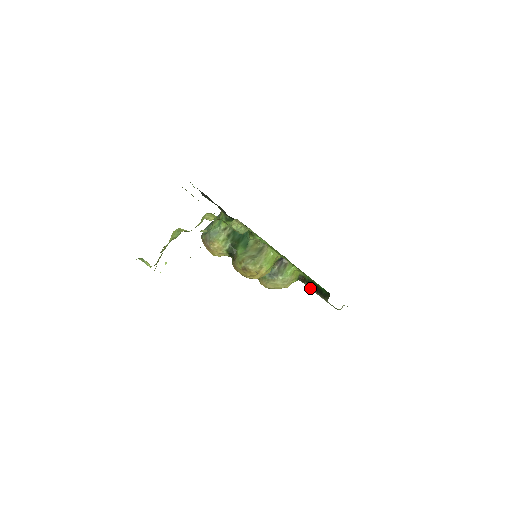
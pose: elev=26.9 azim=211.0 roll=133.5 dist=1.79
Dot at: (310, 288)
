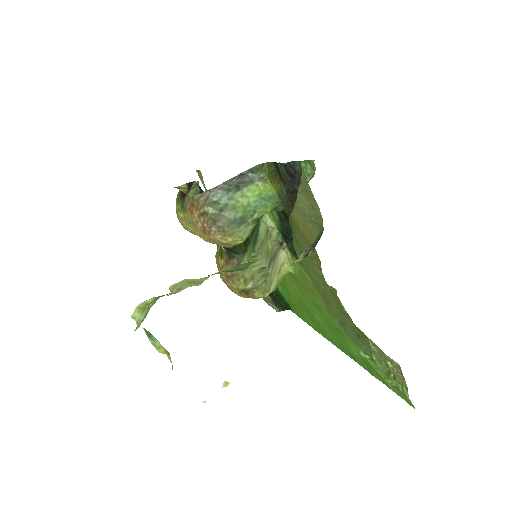
Dot at: occluded
